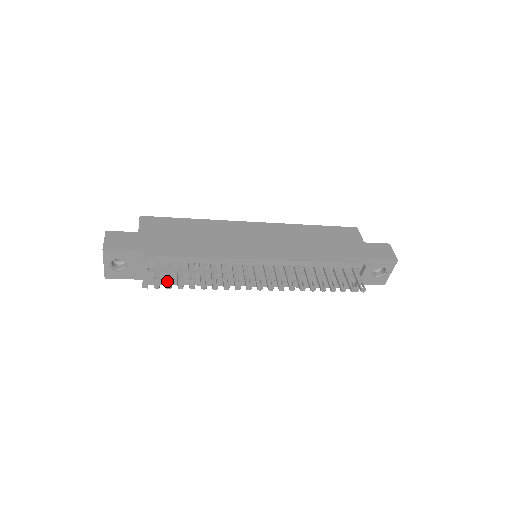
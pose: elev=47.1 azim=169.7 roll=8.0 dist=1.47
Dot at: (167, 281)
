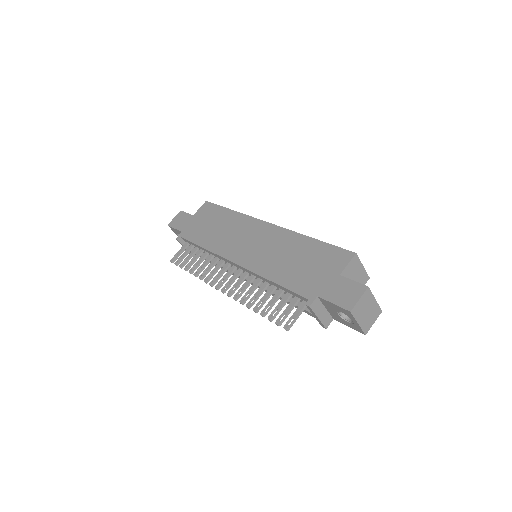
Dot at: occluded
